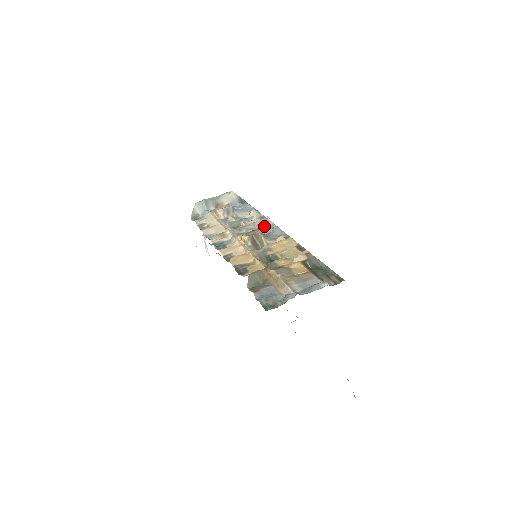
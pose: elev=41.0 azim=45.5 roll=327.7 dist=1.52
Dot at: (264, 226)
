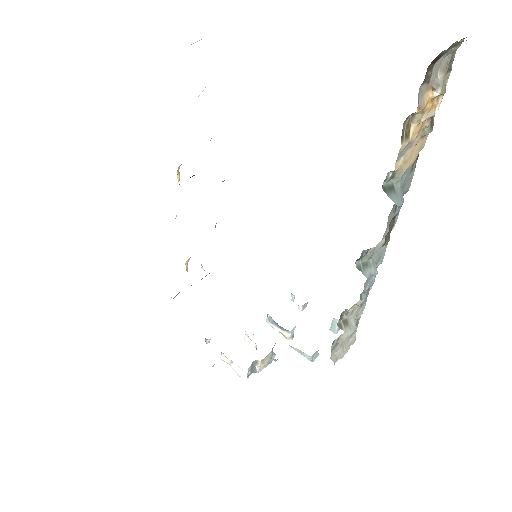
Dot at: occluded
